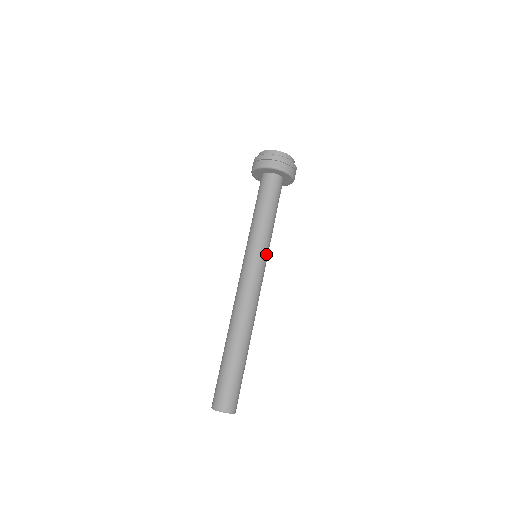
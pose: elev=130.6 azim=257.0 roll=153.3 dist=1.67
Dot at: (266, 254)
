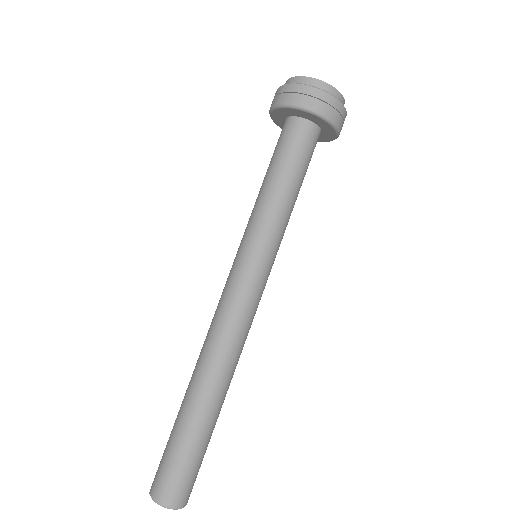
Dot at: (269, 255)
